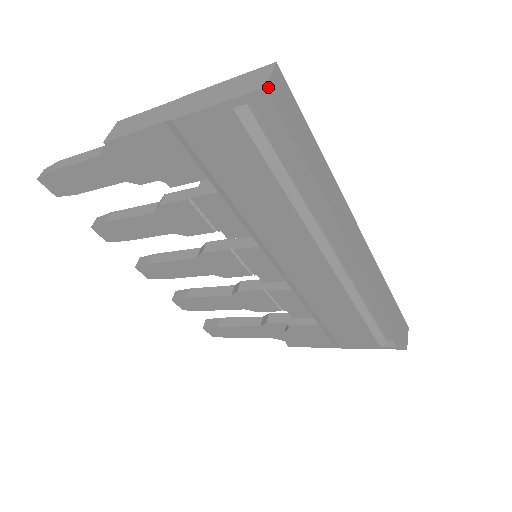
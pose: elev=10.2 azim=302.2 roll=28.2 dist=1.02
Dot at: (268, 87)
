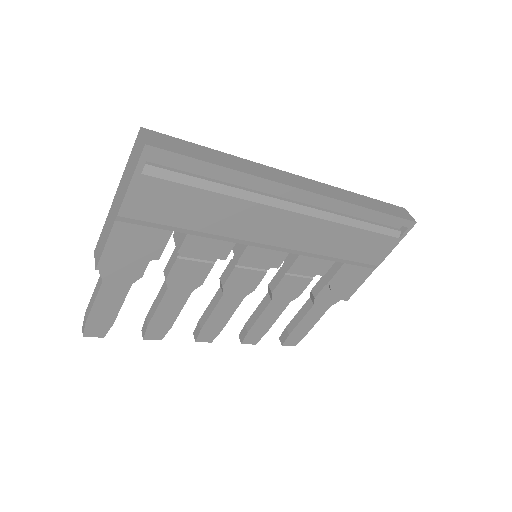
Dot at: (146, 143)
